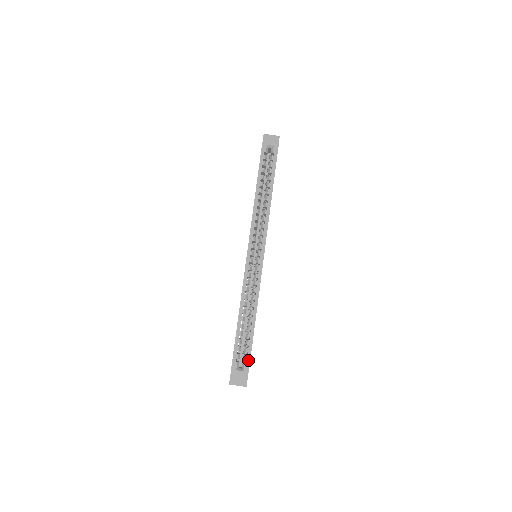
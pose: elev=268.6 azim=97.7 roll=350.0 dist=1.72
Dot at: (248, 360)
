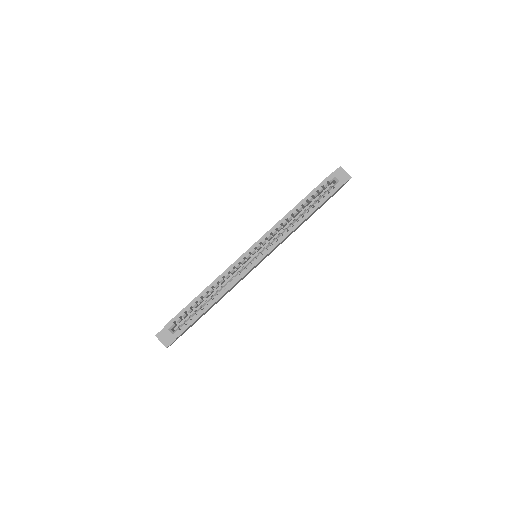
Dot at: (183, 329)
